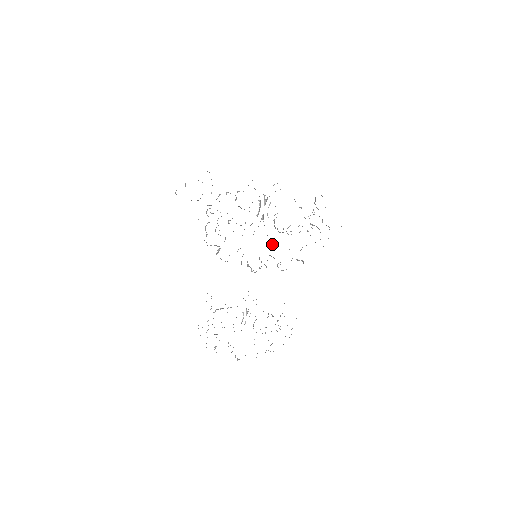
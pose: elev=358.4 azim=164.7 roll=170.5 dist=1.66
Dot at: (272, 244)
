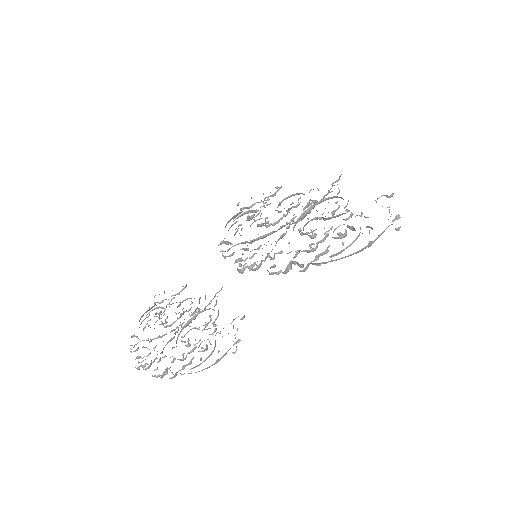
Dot at: occluded
